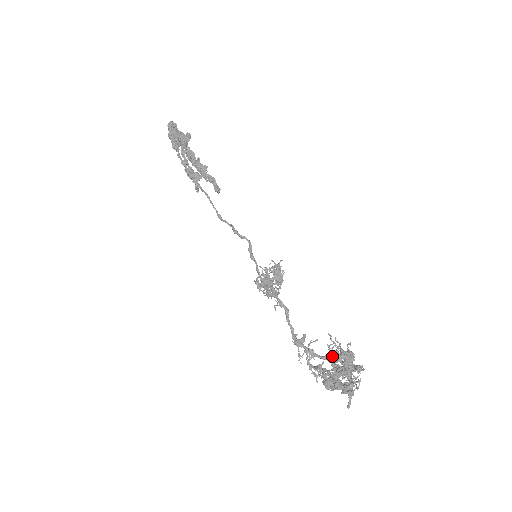
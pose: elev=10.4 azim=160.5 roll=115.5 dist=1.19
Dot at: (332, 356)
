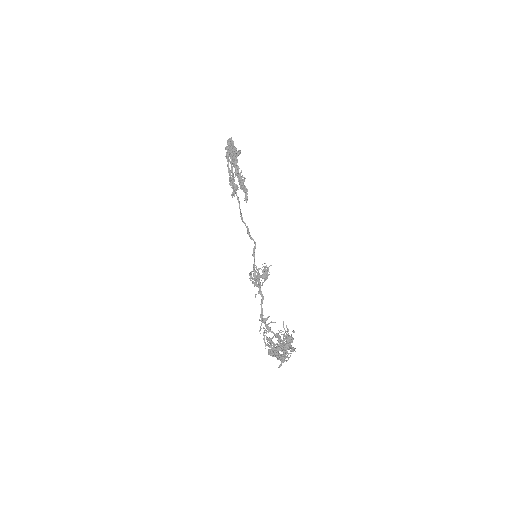
Dot at: (279, 337)
